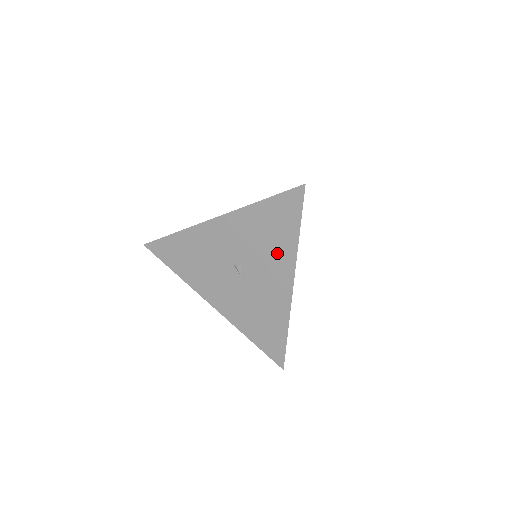
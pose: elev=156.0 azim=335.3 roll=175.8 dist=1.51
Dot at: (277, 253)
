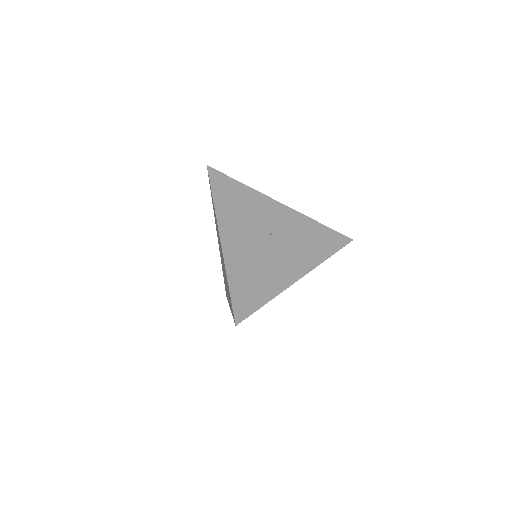
Dot at: (307, 253)
